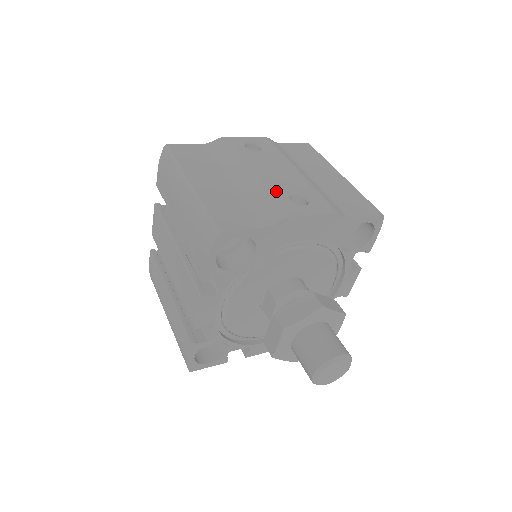
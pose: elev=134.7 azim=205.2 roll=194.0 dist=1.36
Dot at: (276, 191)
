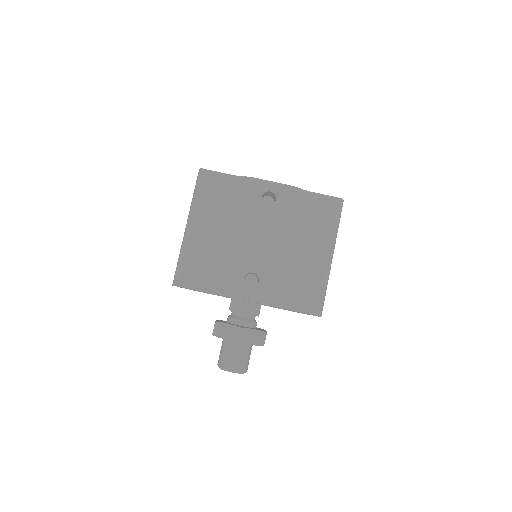
Dot at: (240, 265)
